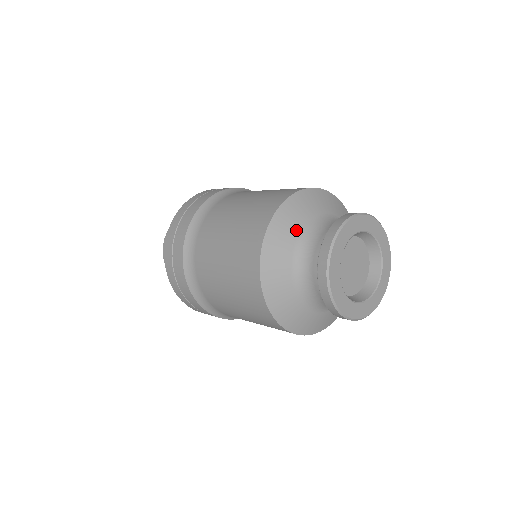
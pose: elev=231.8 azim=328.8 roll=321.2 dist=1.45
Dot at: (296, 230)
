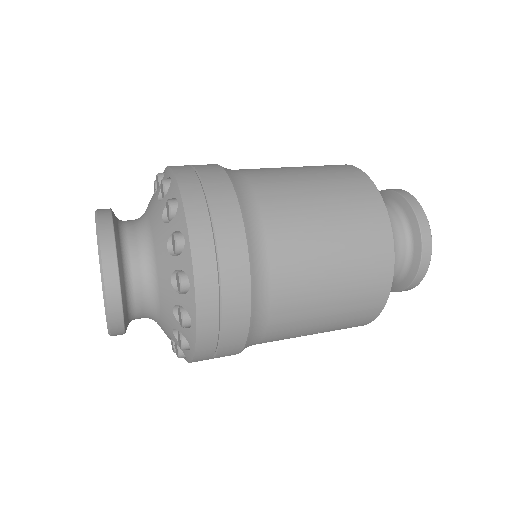
Dot at: occluded
